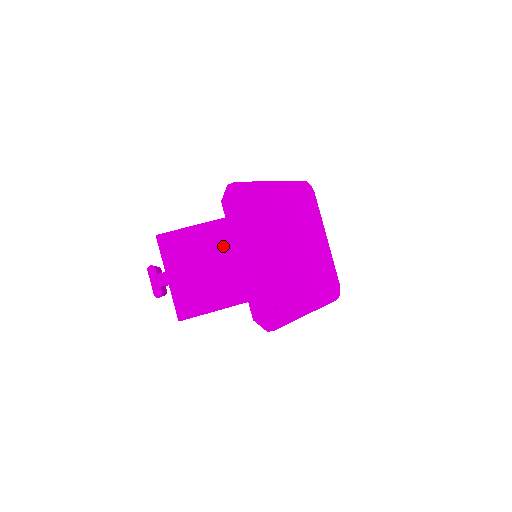
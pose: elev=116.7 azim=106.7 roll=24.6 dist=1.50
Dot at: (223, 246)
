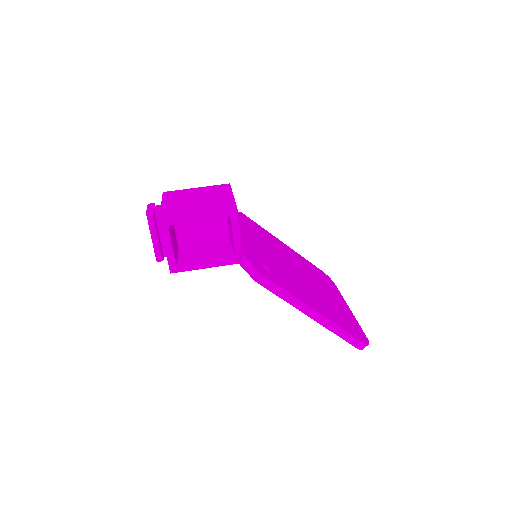
Dot at: (214, 193)
